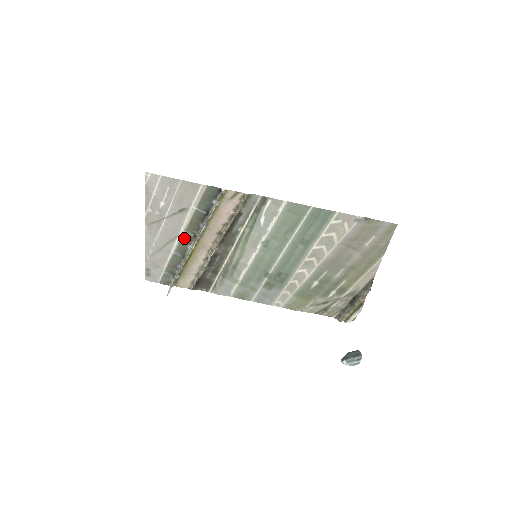
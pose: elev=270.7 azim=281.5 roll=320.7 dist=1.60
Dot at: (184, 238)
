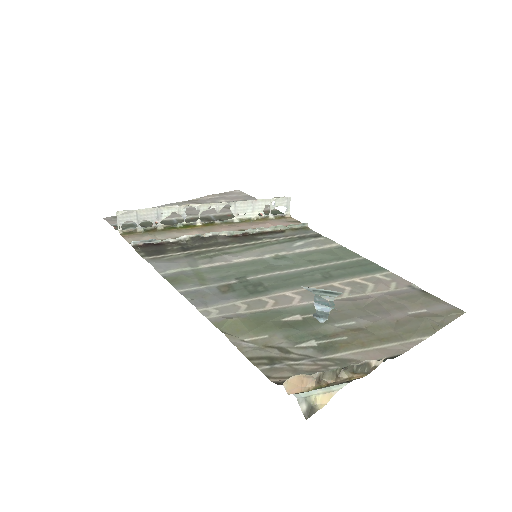
Dot at: (203, 218)
